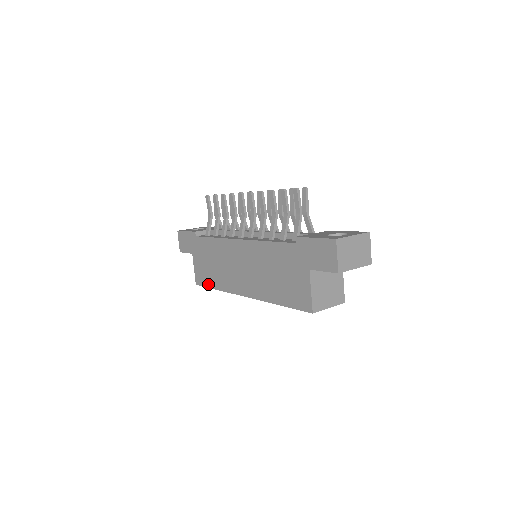
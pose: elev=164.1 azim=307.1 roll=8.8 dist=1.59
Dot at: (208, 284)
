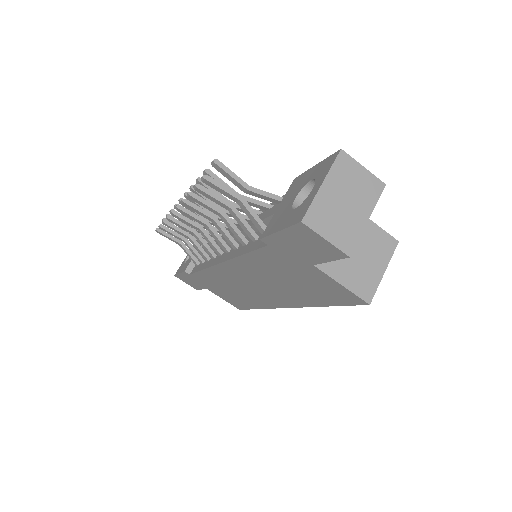
Dot at: (247, 307)
